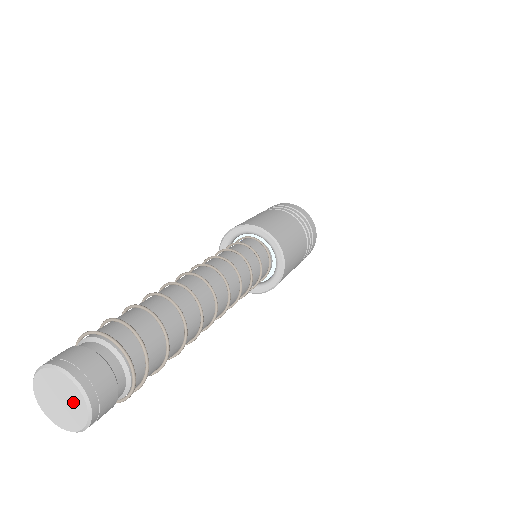
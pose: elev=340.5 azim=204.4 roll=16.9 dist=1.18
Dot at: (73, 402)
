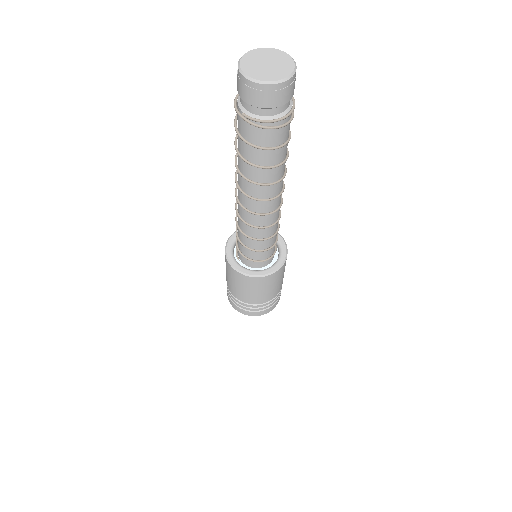
Dot at: (275, 57)
